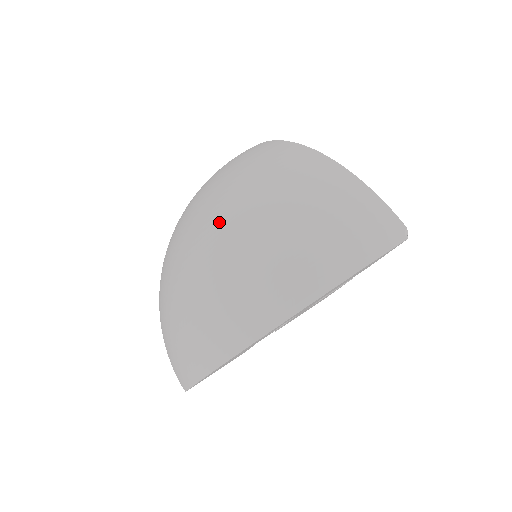
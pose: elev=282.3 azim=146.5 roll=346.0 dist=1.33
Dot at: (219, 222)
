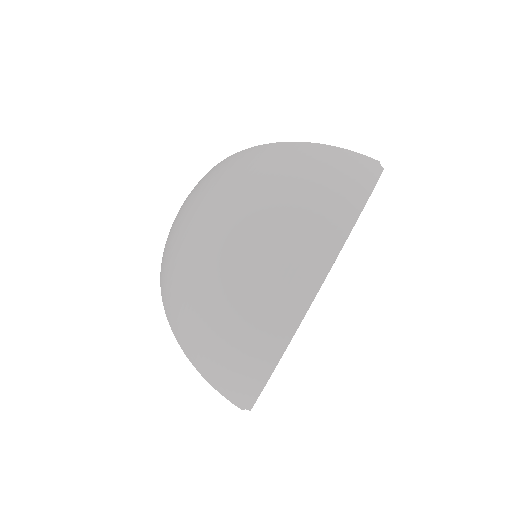
Dot at: (225, 223)
